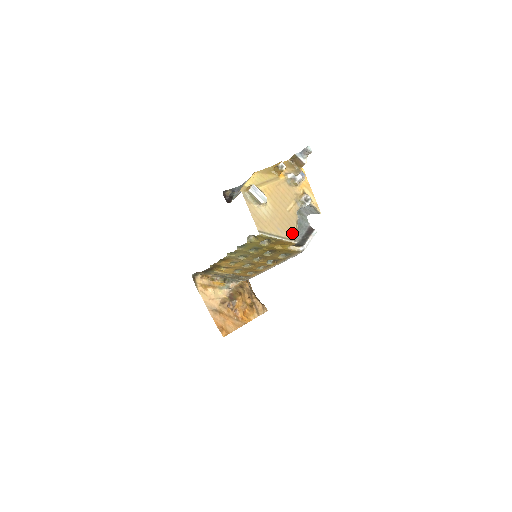
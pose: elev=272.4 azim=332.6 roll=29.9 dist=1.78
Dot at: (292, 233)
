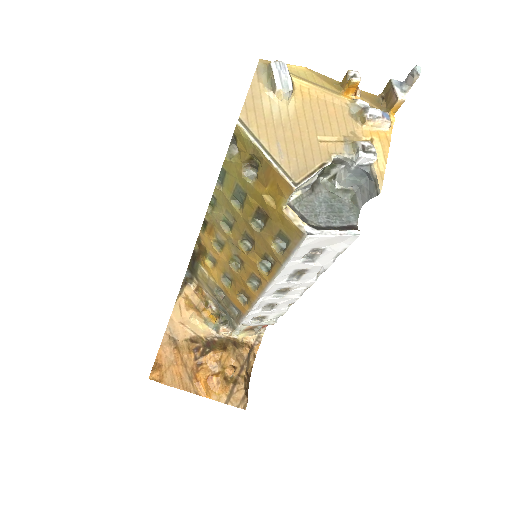
Dot at: (299, 170)
